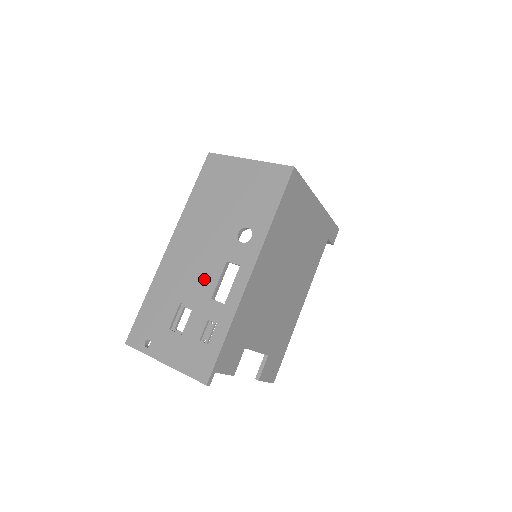
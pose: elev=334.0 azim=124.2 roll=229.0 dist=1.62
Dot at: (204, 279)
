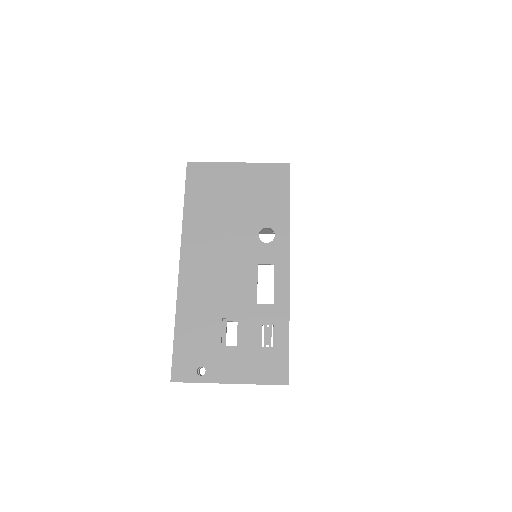
Dot at: (240, 287)
